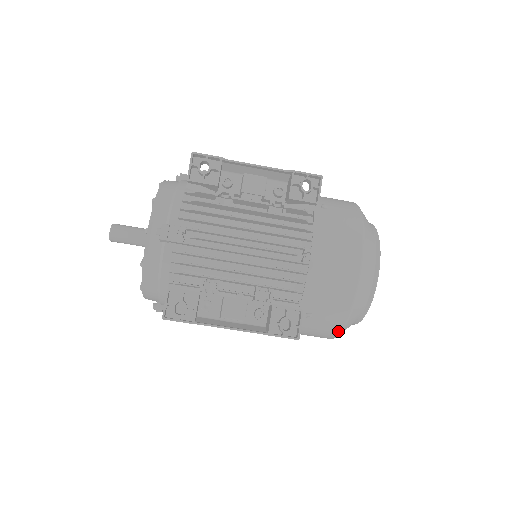
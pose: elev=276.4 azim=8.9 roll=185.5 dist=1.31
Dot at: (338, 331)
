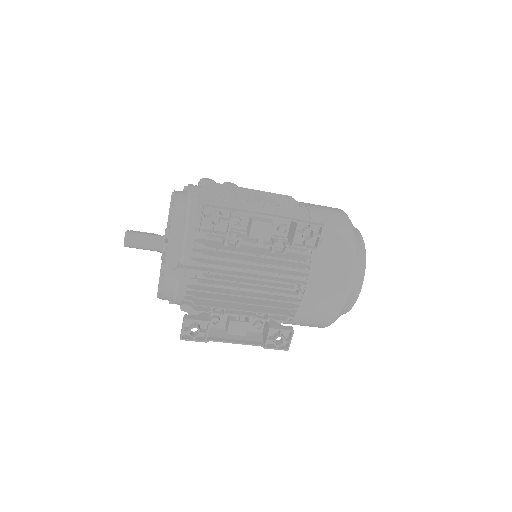
Dot at: (319, 327)
